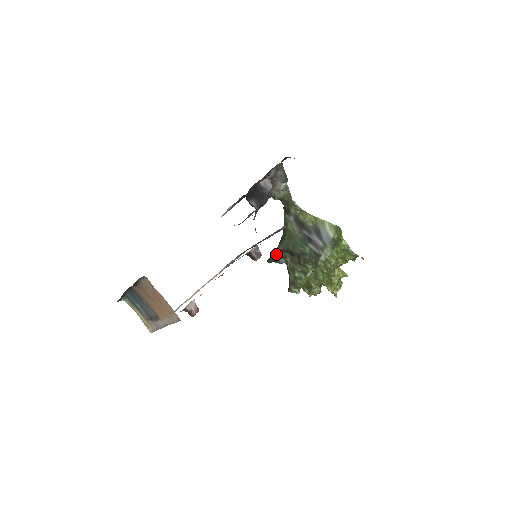
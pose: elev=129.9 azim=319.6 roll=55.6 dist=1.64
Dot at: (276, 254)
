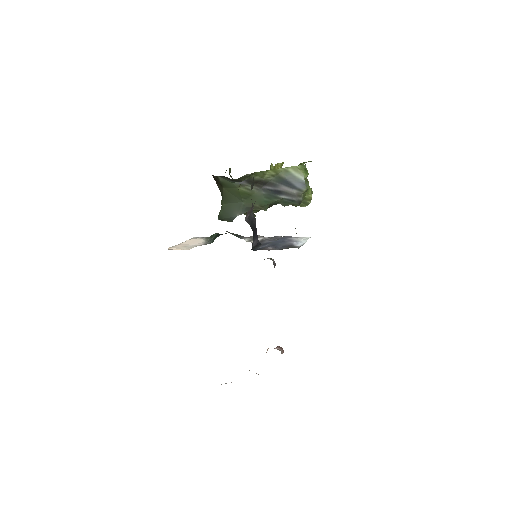
Dot at: (234, 214)
